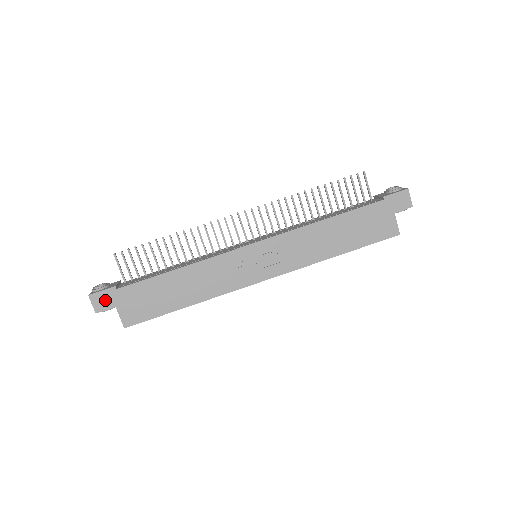
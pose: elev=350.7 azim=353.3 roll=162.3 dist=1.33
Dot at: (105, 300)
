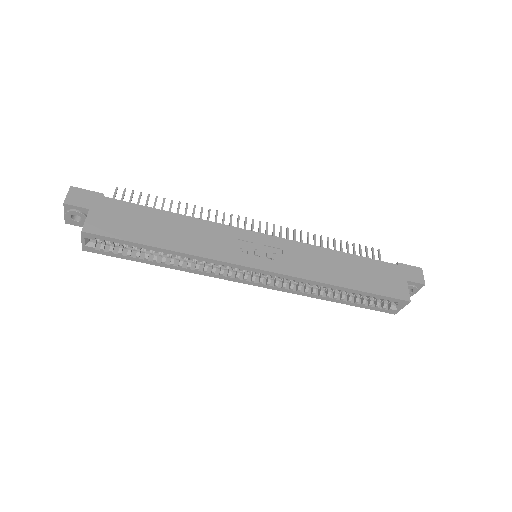
Dot at: (84, 198)
